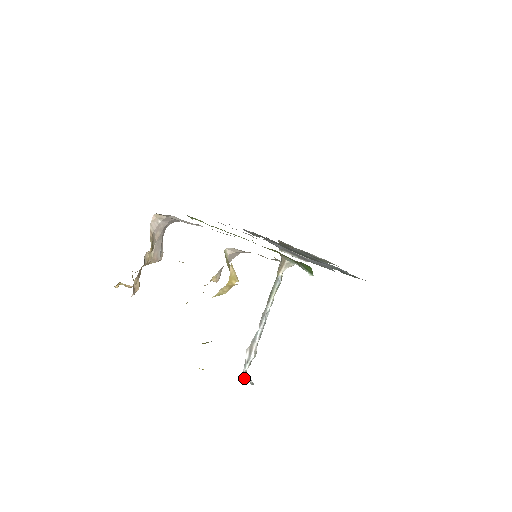
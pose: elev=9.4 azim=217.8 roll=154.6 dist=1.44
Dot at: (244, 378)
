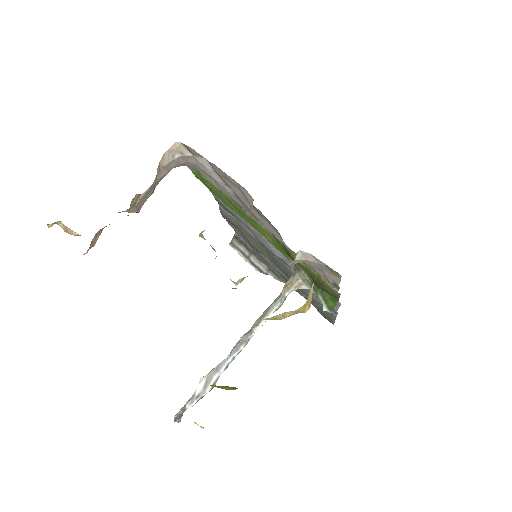
Dot at: (179, 415)
